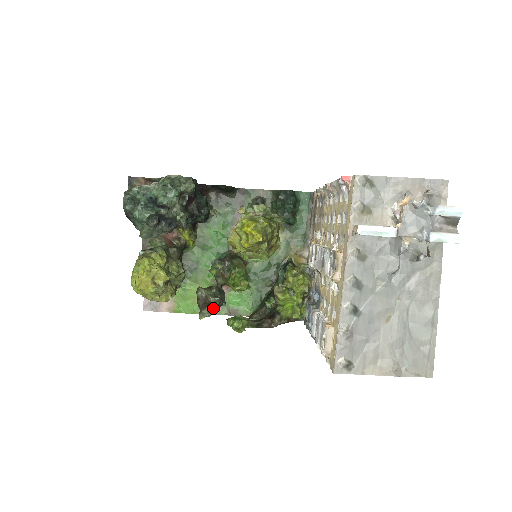
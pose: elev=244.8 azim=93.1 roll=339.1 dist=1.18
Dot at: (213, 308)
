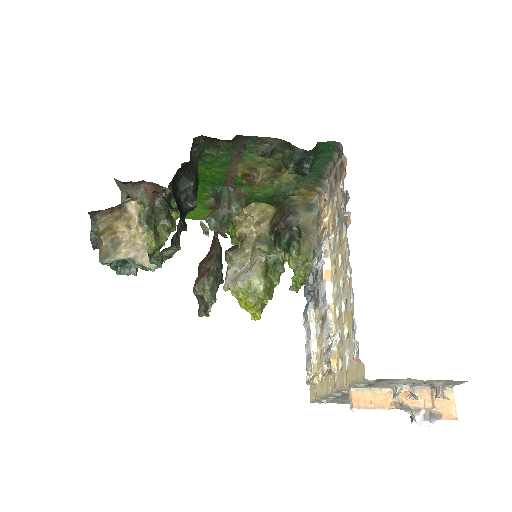
Dot at: occluded
